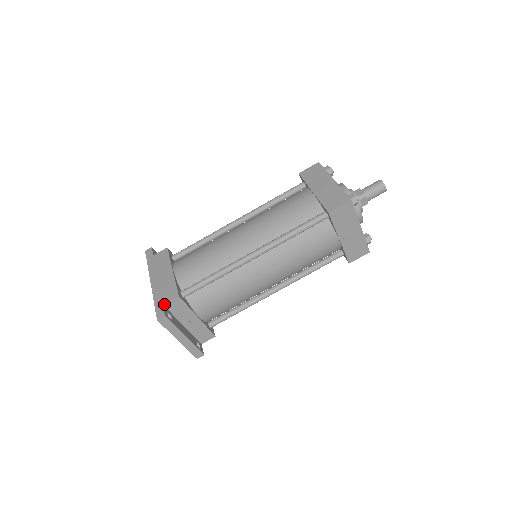
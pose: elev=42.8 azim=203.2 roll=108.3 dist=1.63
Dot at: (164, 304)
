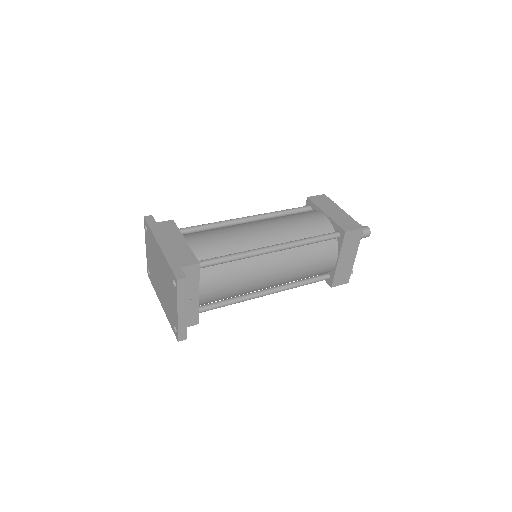
Dot at: (182, 267)
